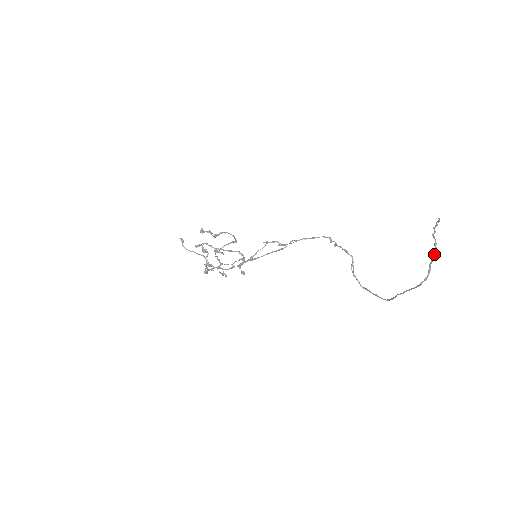
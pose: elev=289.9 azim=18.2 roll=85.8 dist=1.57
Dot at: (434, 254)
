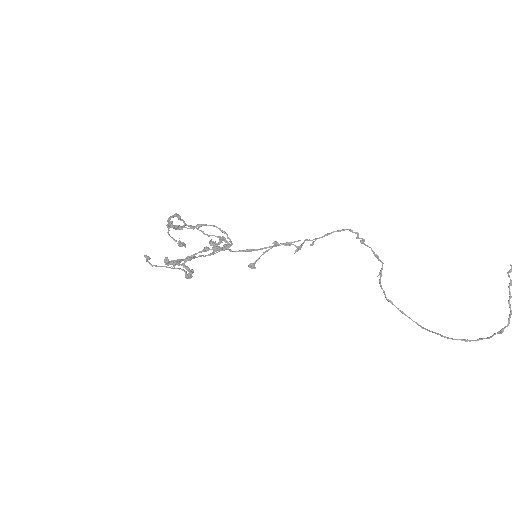
Dot at: (505, 327)
